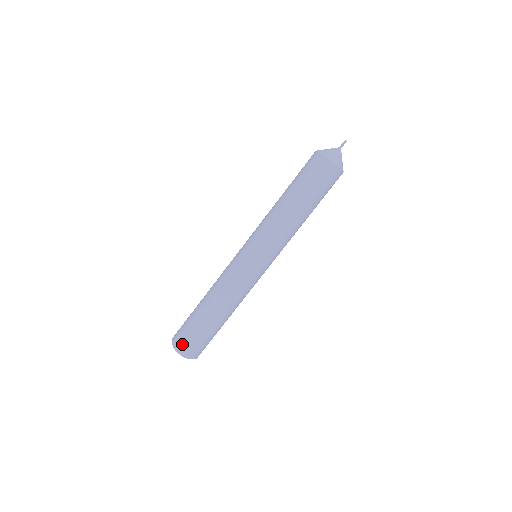
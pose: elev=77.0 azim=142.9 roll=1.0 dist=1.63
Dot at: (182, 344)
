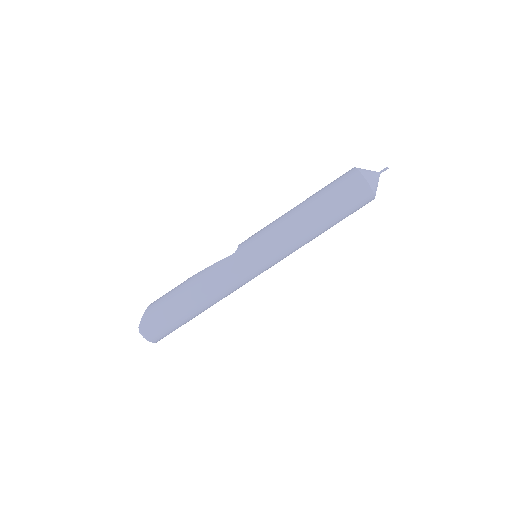
Dot at: (158, 336)
